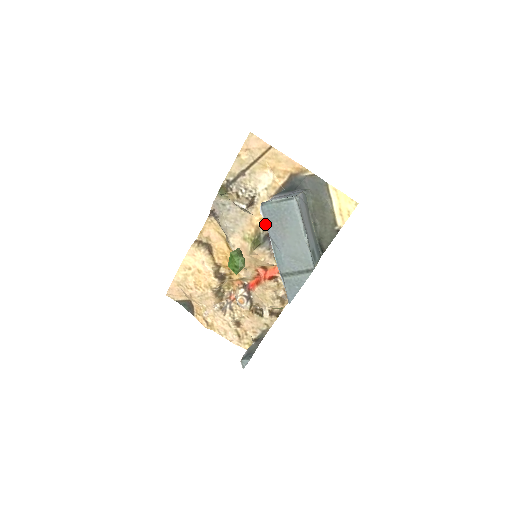
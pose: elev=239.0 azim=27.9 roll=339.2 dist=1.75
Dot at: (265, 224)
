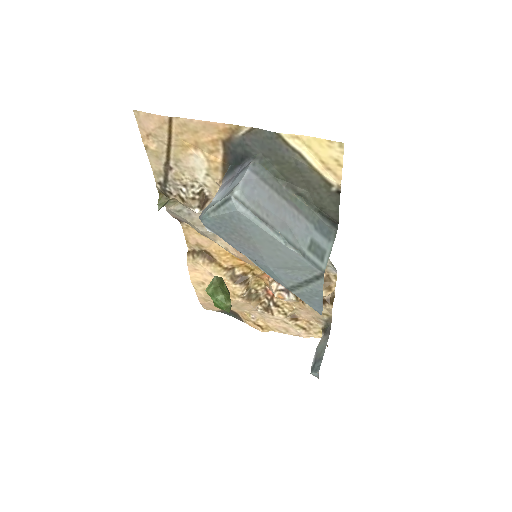
Dot at: occluded
